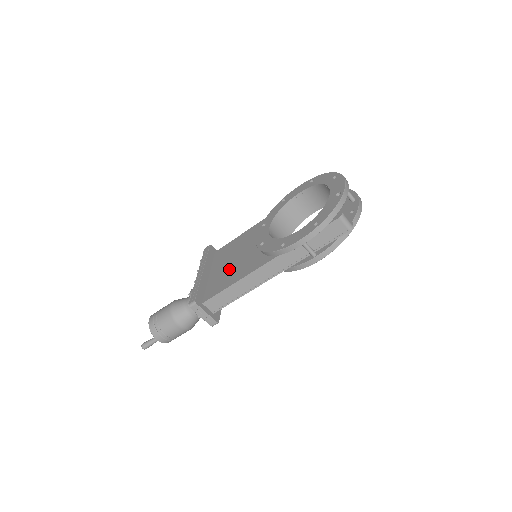
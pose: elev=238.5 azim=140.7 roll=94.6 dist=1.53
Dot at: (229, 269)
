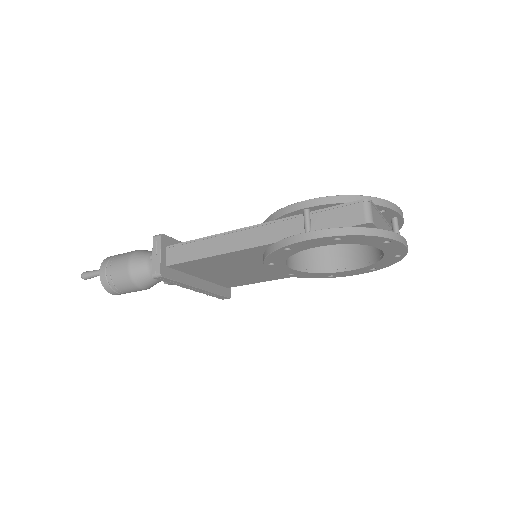
Dot at: occluded
